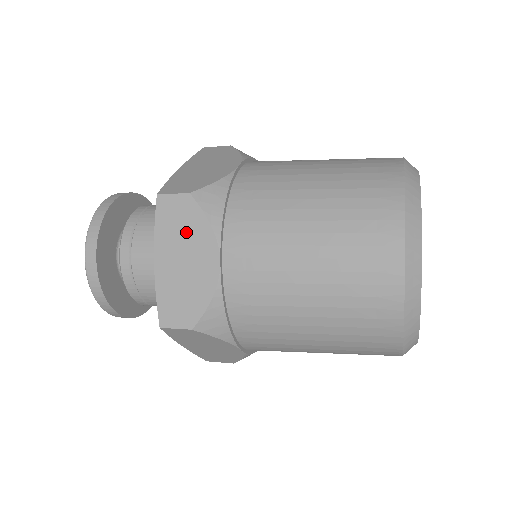
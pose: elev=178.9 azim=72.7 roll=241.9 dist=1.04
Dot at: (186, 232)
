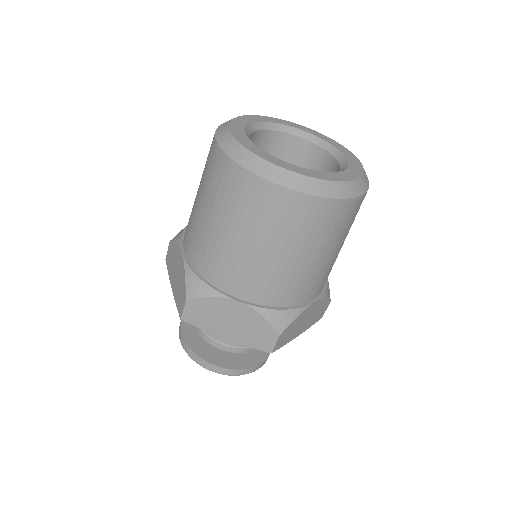
Dot at: occluded
